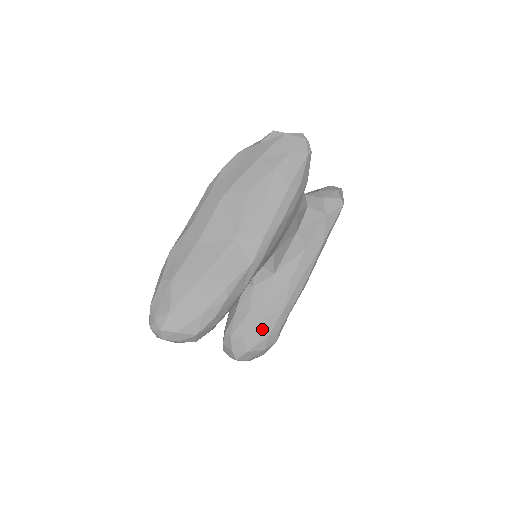
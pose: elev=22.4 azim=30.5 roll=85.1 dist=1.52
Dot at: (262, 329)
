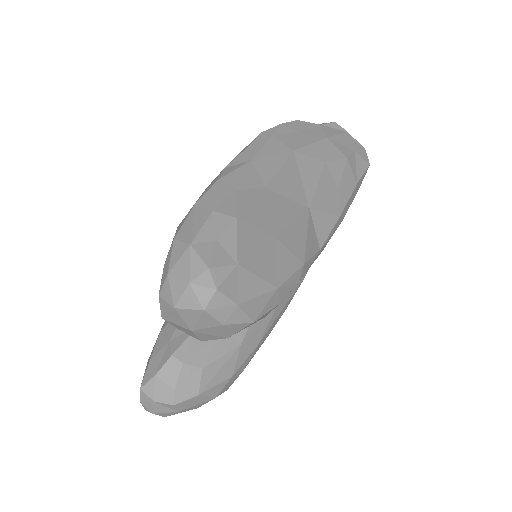
Dot at: (230, 362)
